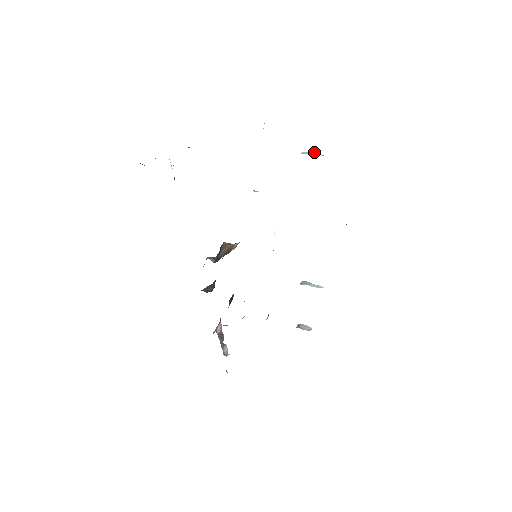
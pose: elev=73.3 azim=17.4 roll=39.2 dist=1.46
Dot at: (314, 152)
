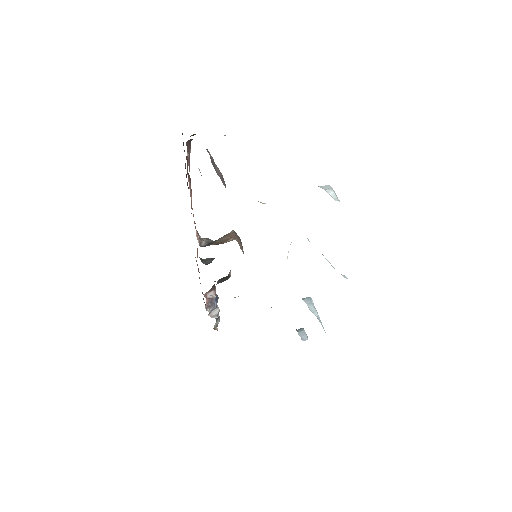
Dot at: (332, 191)
